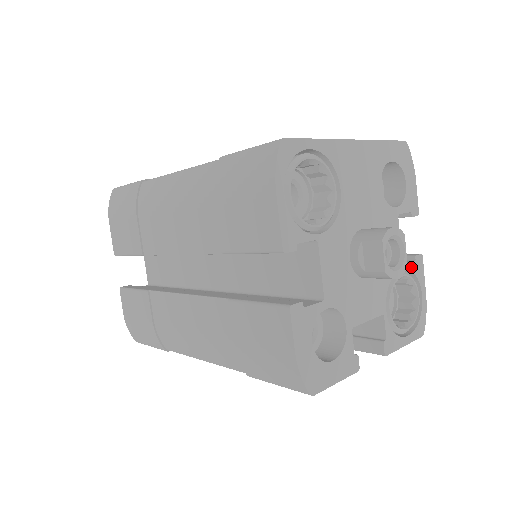
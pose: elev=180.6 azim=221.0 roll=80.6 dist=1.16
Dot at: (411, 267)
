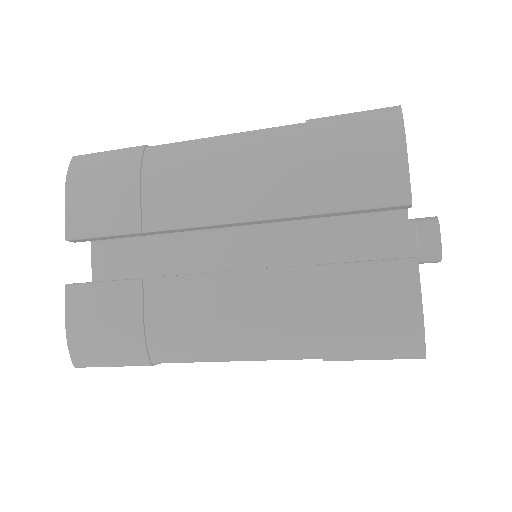
Dot at: occluded
